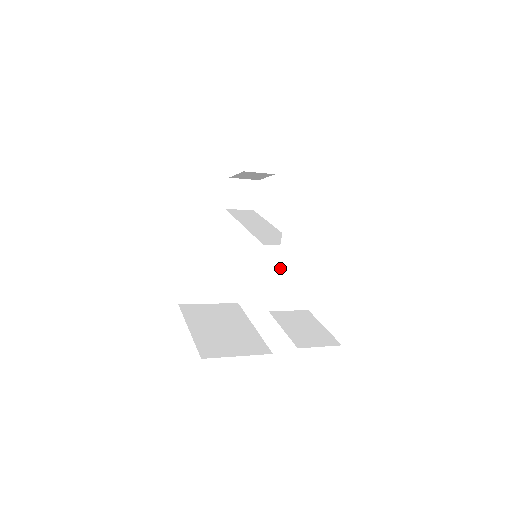
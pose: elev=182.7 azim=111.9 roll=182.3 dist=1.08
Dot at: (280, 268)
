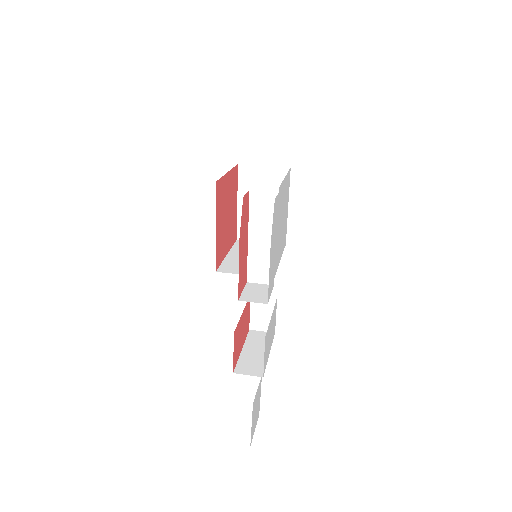
Dot at: occluded
